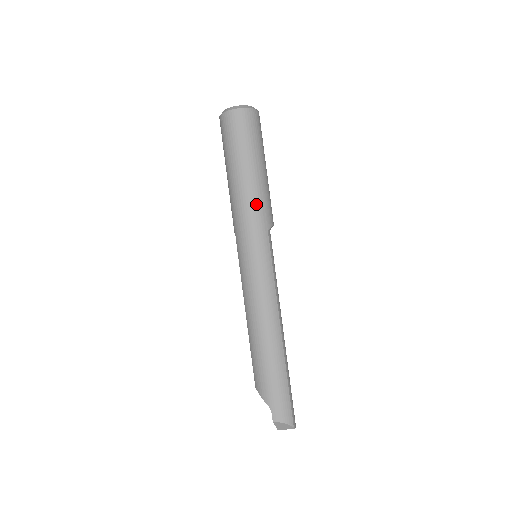
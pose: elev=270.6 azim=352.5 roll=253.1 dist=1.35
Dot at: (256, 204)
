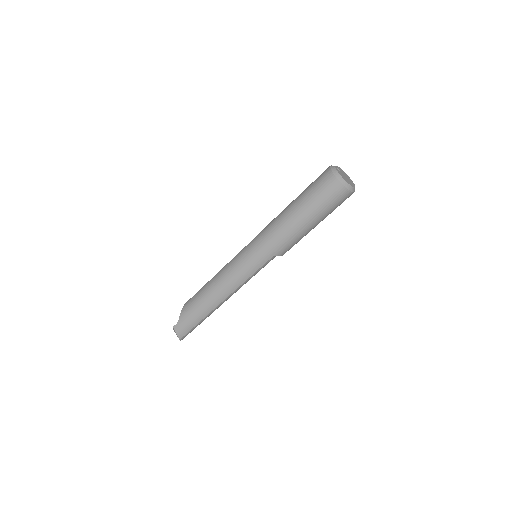
Dot at: (283, 238)
